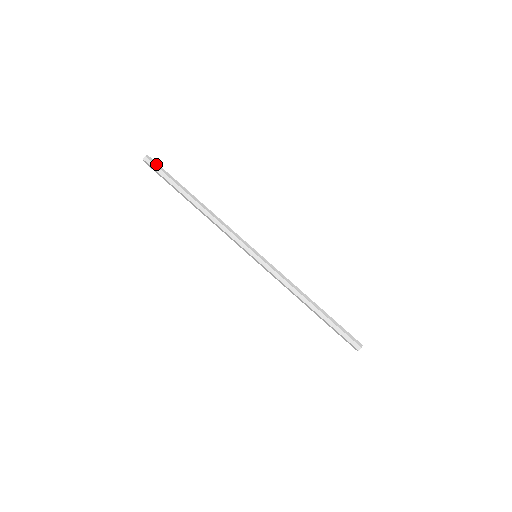
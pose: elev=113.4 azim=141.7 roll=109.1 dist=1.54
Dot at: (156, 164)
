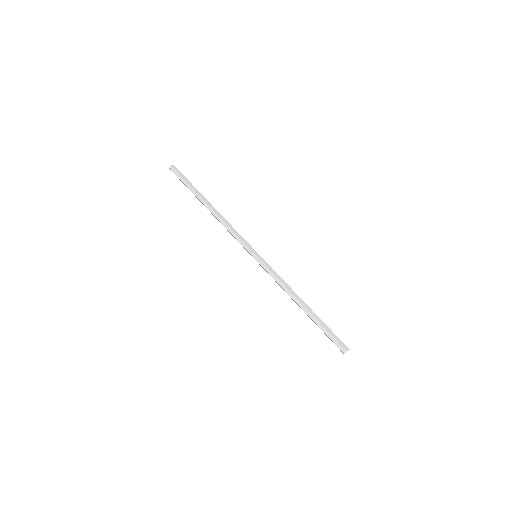
Dot at: (179, 172)
